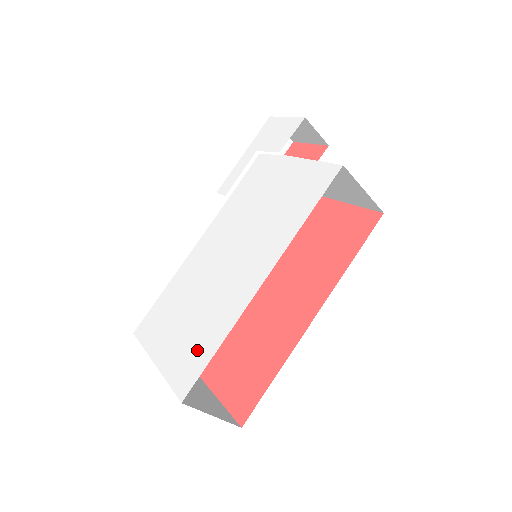
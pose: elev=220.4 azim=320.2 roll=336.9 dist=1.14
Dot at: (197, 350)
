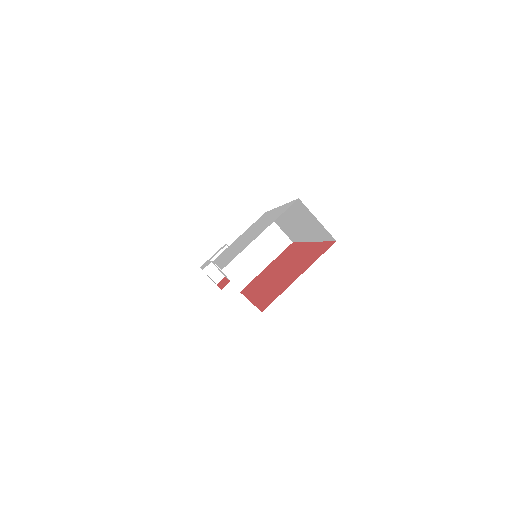
Dot at: (279, 212)
